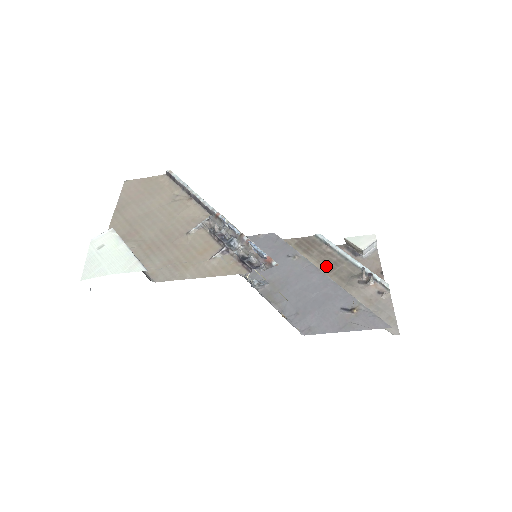
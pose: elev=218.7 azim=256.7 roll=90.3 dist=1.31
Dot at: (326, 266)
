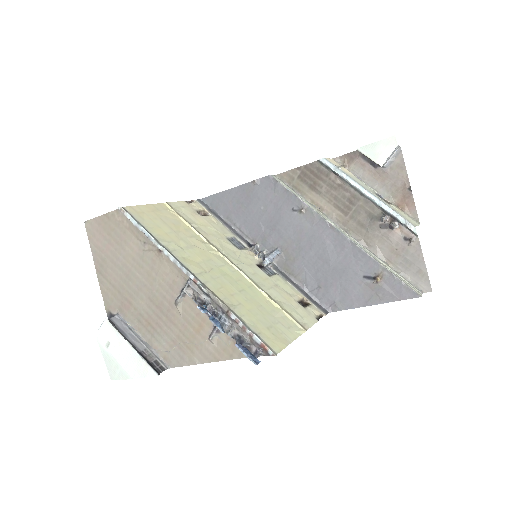
Dot at: (340, 207)
